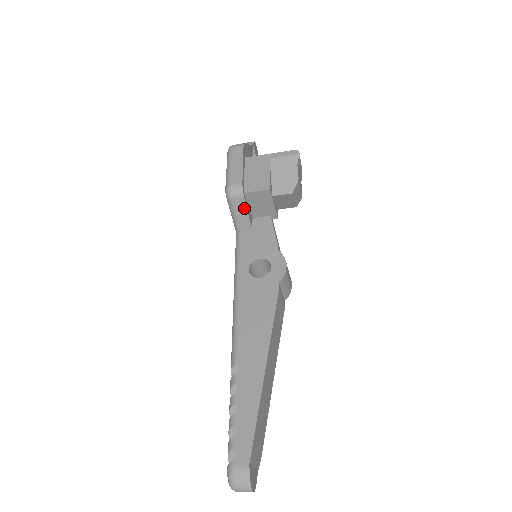
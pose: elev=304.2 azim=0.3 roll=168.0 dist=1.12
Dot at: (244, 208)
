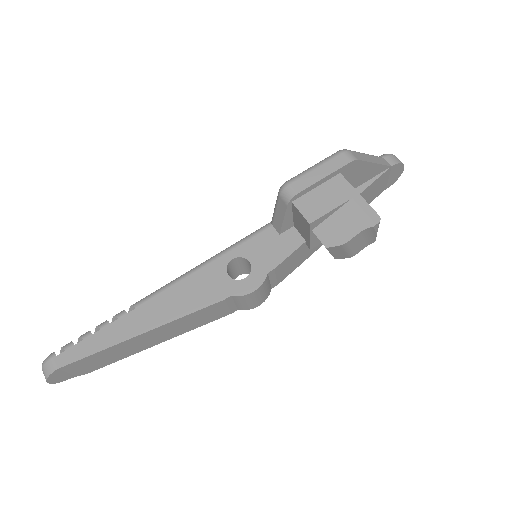
Dot at: (283, 213)
